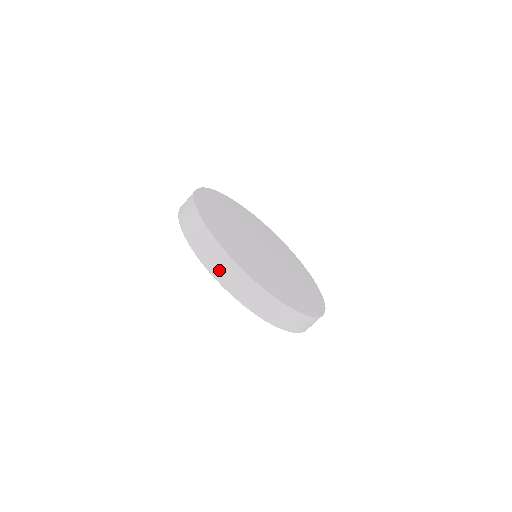
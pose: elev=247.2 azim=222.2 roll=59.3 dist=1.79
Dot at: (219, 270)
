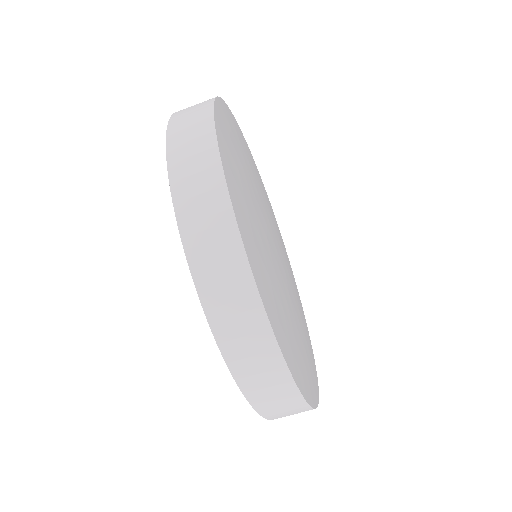
Dot at: (188, 184)
